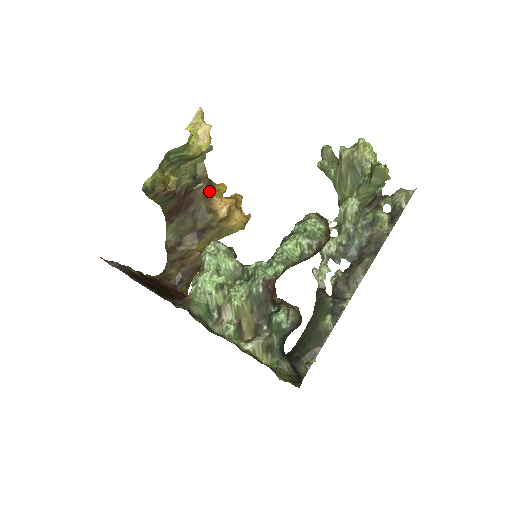
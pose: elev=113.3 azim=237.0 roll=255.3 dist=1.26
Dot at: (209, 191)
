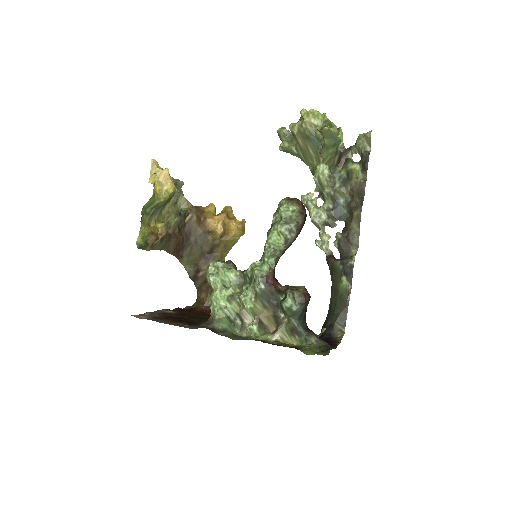
Dot at: (200, 217)
